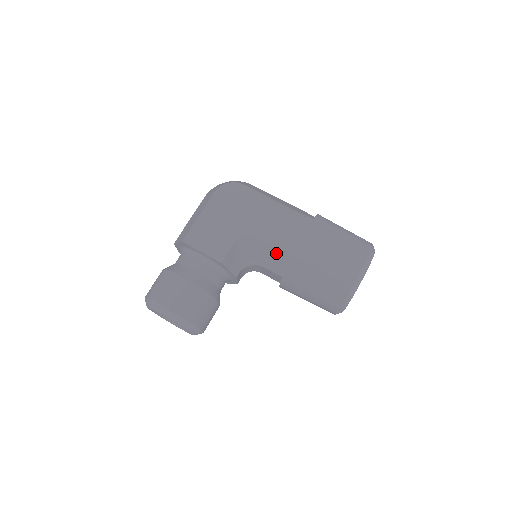
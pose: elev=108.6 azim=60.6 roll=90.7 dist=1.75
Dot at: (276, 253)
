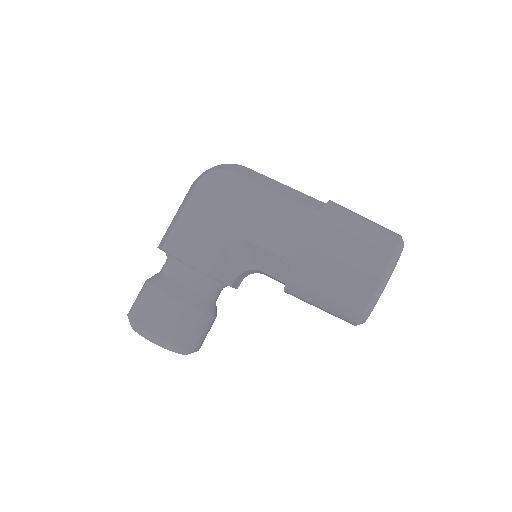
Dot at: (274, 258)
